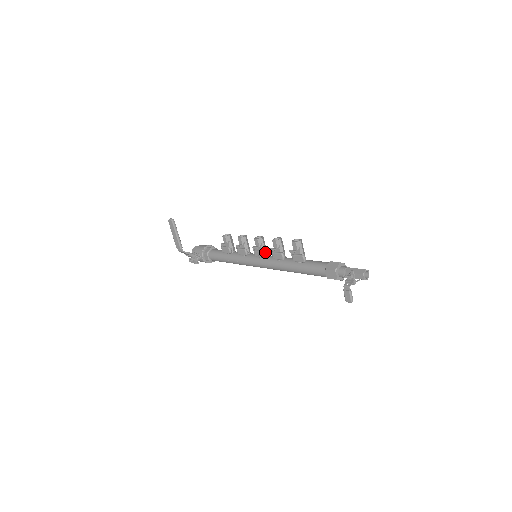
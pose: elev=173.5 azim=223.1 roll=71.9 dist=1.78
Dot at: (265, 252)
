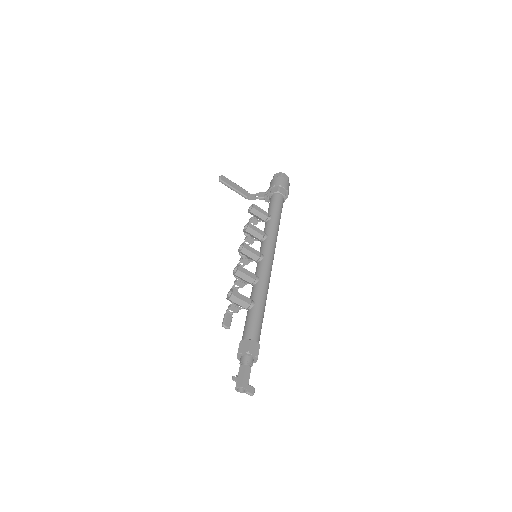
Dot at: (254, 260)
